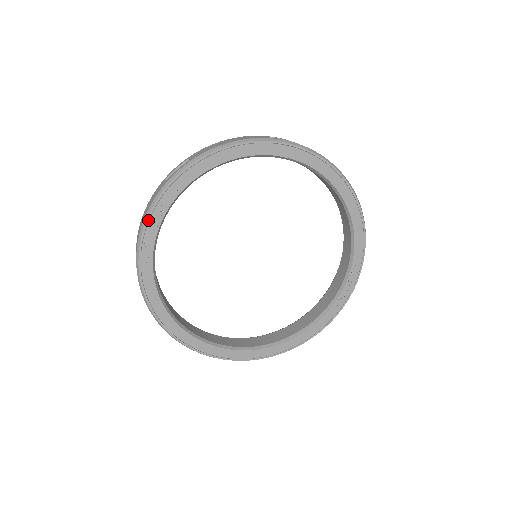
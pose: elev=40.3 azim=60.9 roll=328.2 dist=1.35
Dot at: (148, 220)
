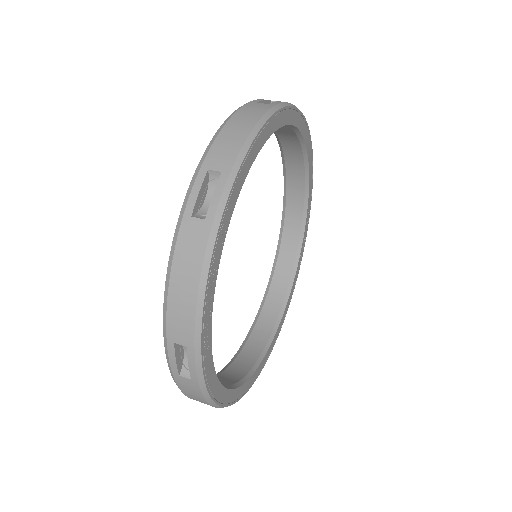
Dot at: (206, 289)
